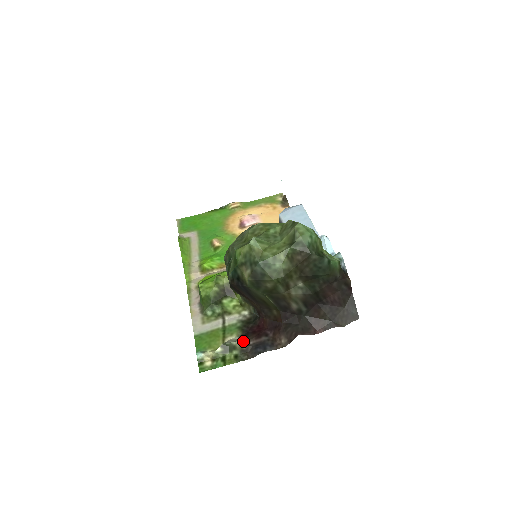
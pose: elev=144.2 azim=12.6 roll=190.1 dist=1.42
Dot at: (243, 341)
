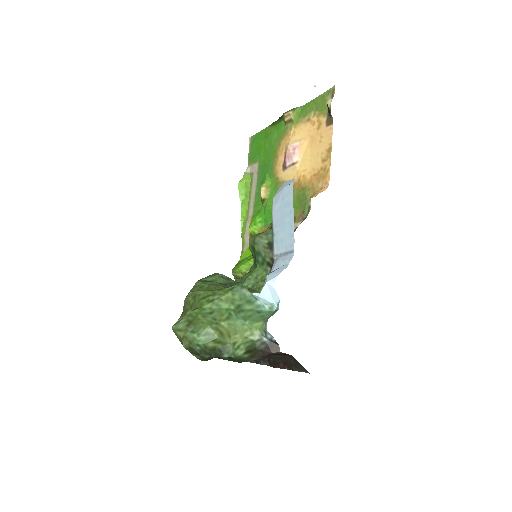
Dot at: occluded
